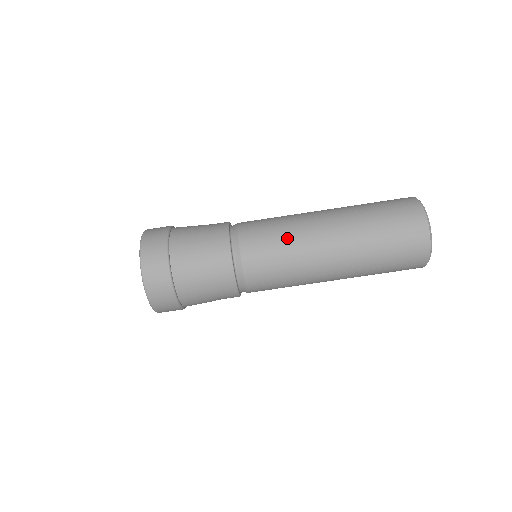
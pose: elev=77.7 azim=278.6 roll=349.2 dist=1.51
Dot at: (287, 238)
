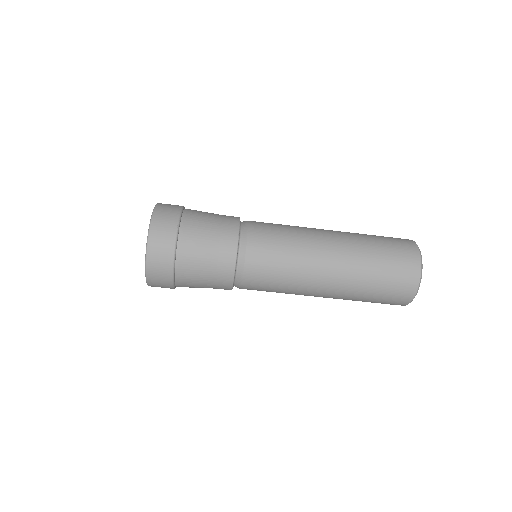
Dot at: (292, 251)
